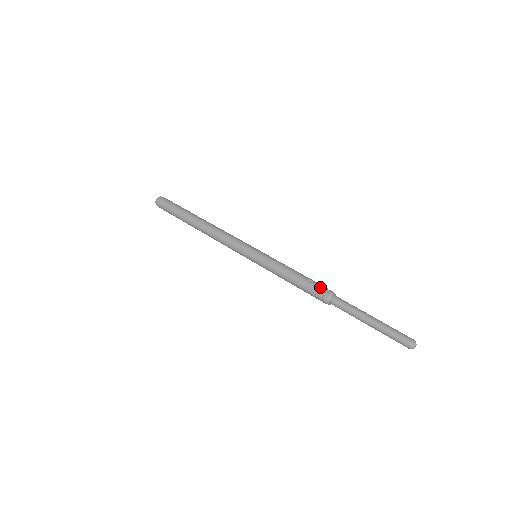
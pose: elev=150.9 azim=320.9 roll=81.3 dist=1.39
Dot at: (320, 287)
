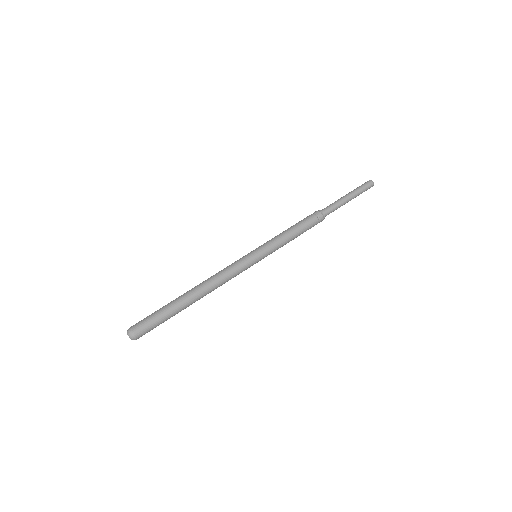
Dot at: (309, 215)
